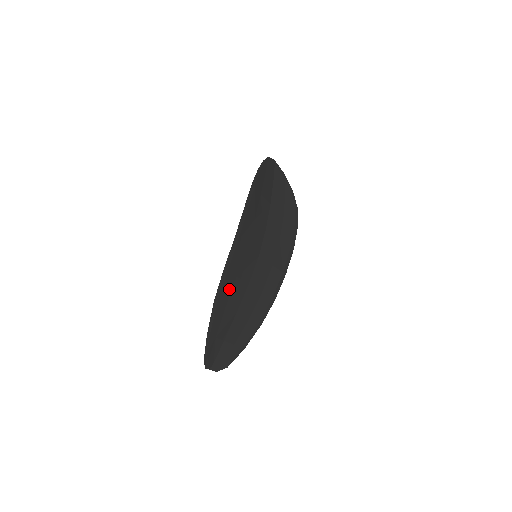
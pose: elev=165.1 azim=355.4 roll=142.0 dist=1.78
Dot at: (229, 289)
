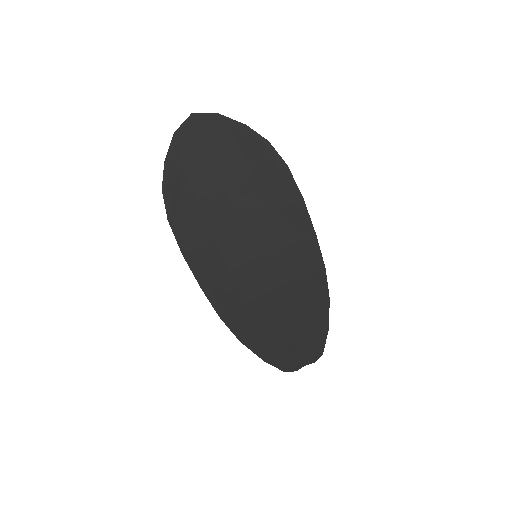
Dot at: (248, 318)
